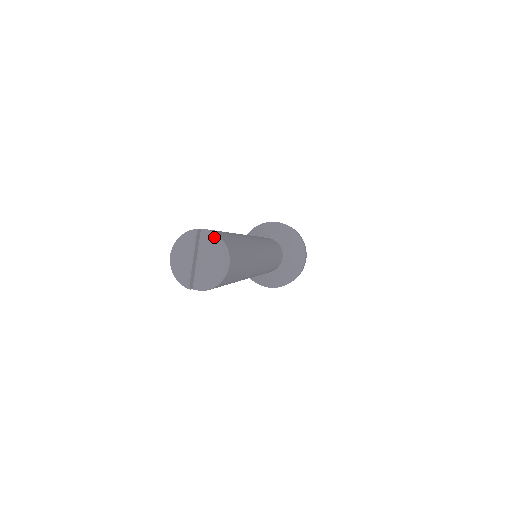
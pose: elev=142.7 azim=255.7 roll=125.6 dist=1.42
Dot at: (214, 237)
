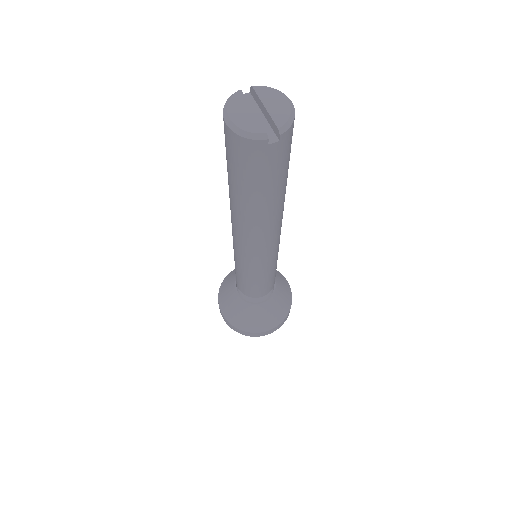
Dot at: occluded
